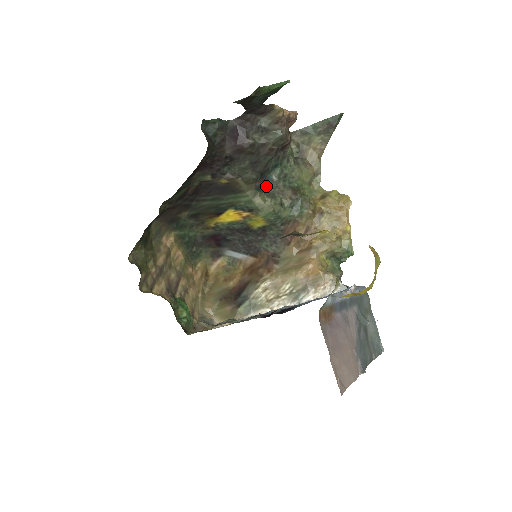
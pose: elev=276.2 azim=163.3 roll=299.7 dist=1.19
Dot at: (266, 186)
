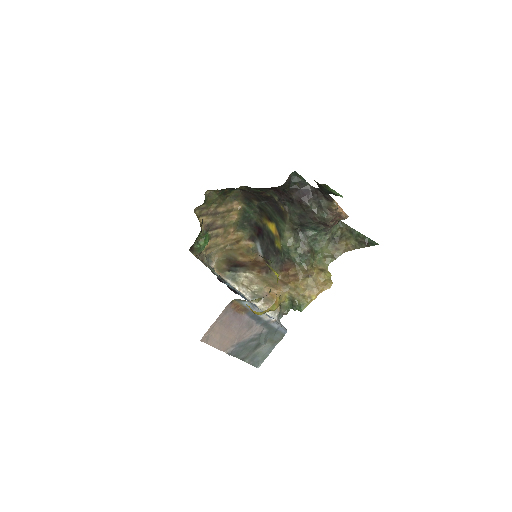
Dot at: (300, 233)
